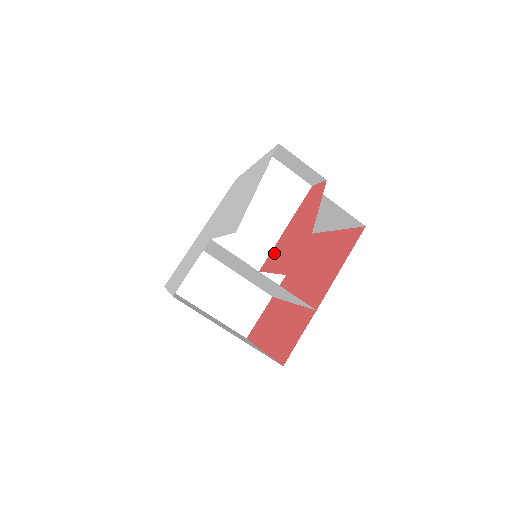
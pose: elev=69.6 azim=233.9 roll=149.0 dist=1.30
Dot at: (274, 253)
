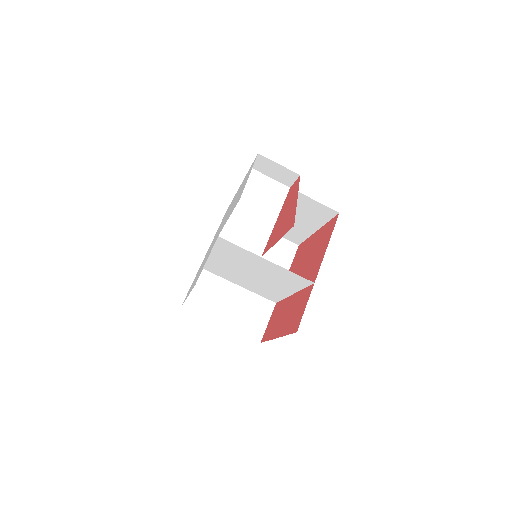
Dot at: (271, 238)
